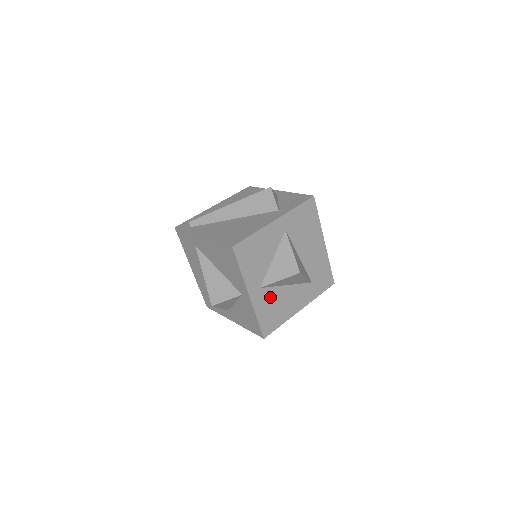
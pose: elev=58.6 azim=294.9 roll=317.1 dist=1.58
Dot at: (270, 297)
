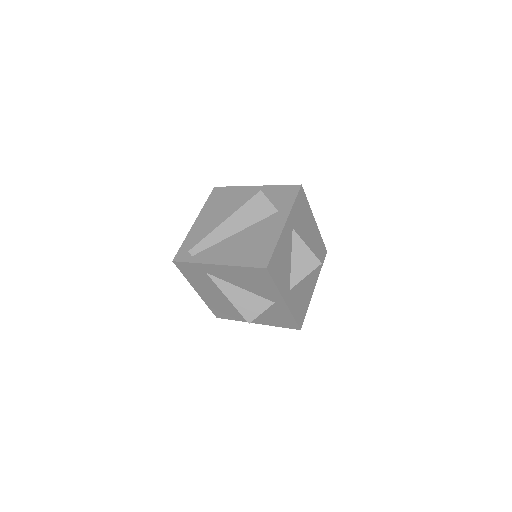
Dot at: (296, 293)
